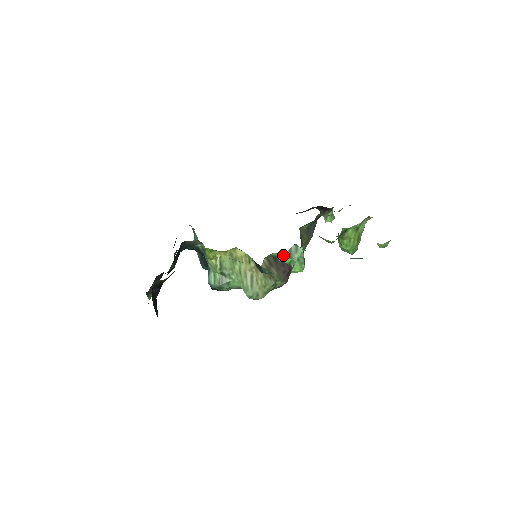
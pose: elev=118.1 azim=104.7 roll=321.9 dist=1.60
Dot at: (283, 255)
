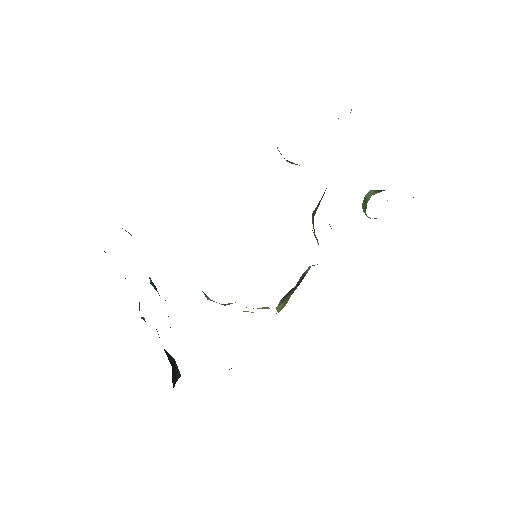
Dot at: occluded
